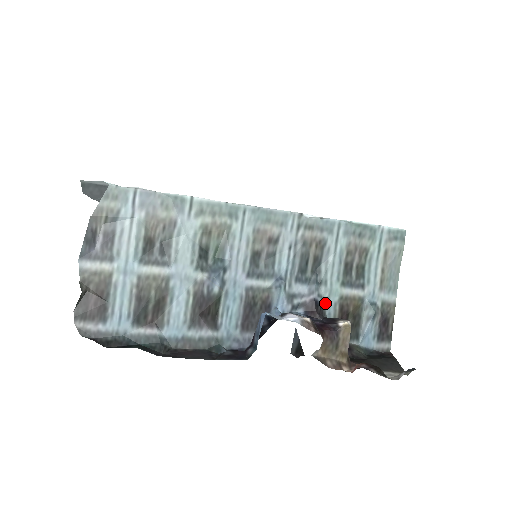
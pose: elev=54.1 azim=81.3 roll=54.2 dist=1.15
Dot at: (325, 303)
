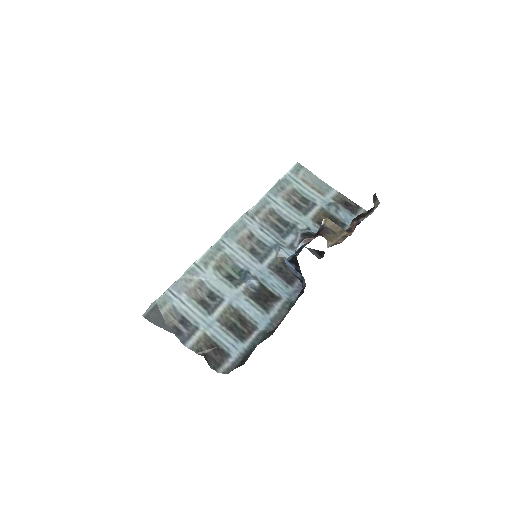
Dot at: (309, 230)
